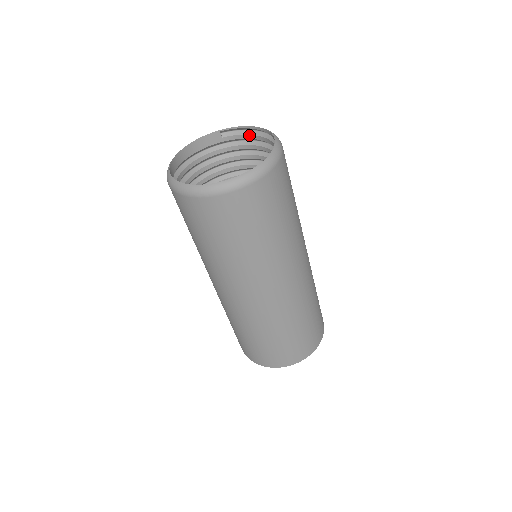
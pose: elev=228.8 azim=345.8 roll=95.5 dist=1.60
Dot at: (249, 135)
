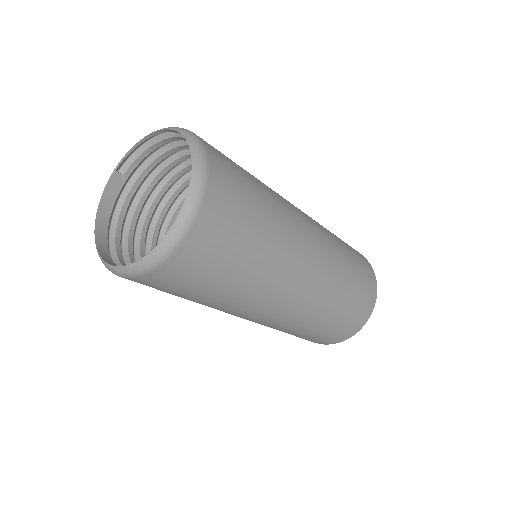
Dot at: (148, 149)
